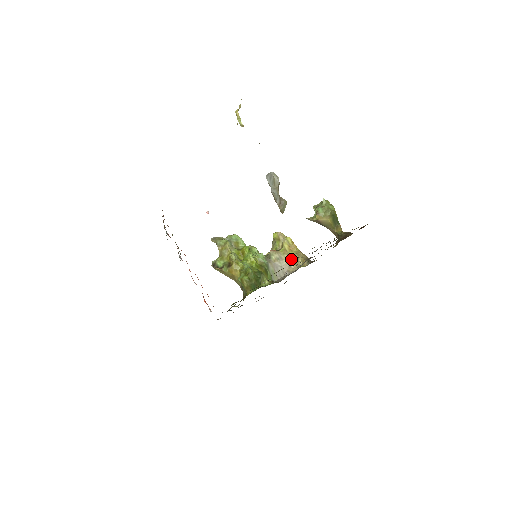
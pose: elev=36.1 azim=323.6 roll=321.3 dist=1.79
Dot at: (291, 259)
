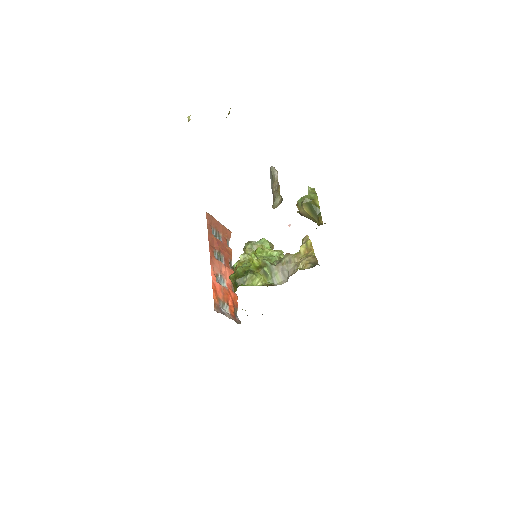
Dot at: (298, 262)
